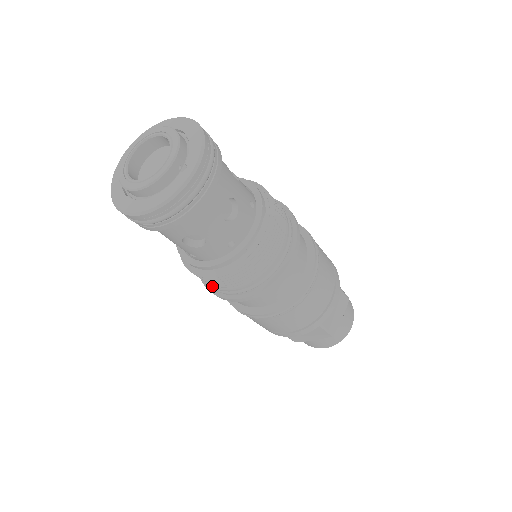
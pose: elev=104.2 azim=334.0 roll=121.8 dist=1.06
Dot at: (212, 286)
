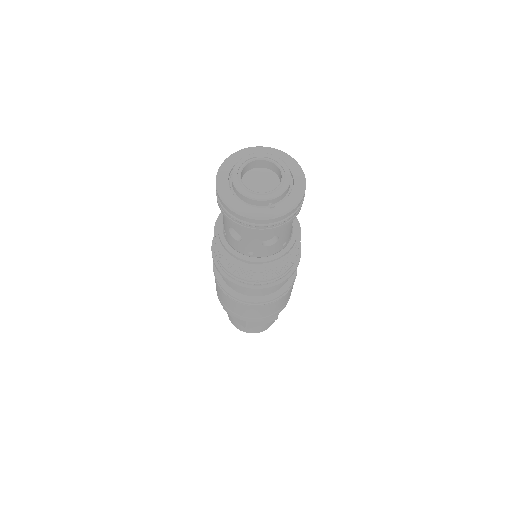
Dot at: (216, 251)
